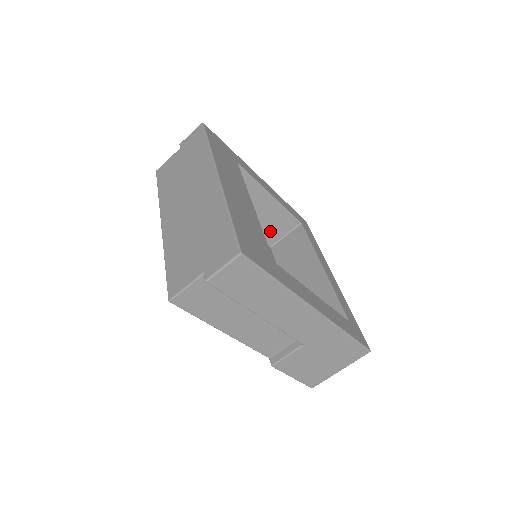
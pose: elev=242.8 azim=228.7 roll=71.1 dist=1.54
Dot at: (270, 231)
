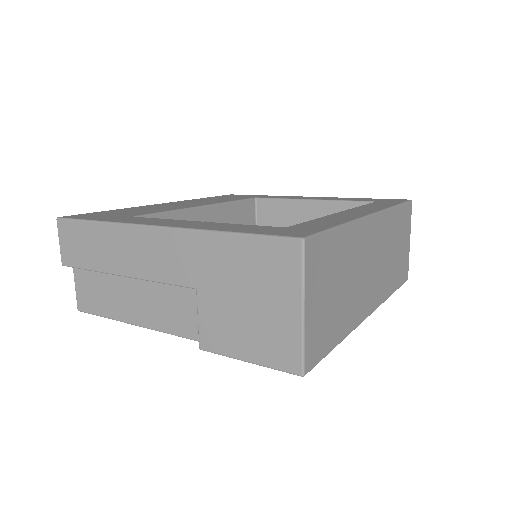
Dot at: occluded
